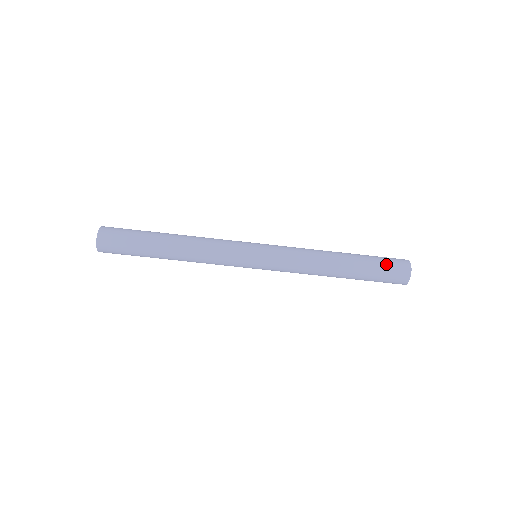
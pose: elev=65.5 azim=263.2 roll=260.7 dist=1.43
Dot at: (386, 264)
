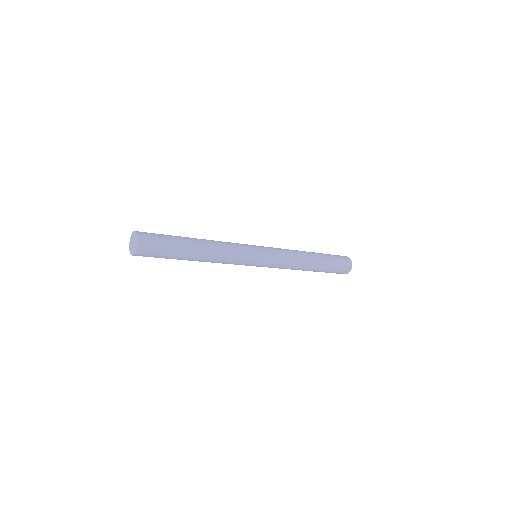
Dot at: (338, 268)
